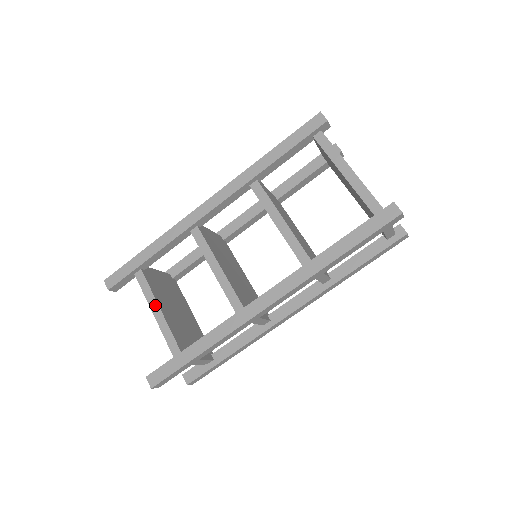
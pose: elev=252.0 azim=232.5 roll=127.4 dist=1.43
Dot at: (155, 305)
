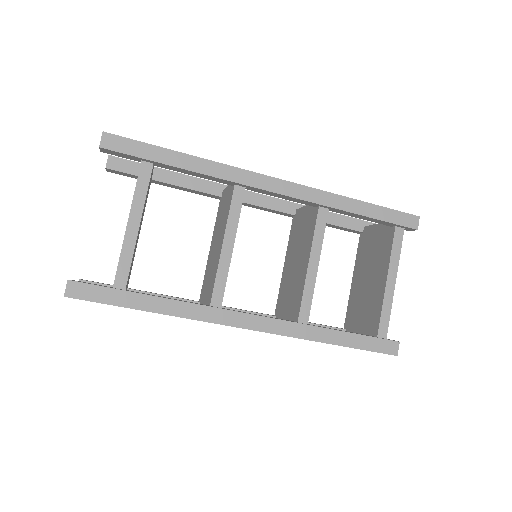
Dot at: (138, 216)
